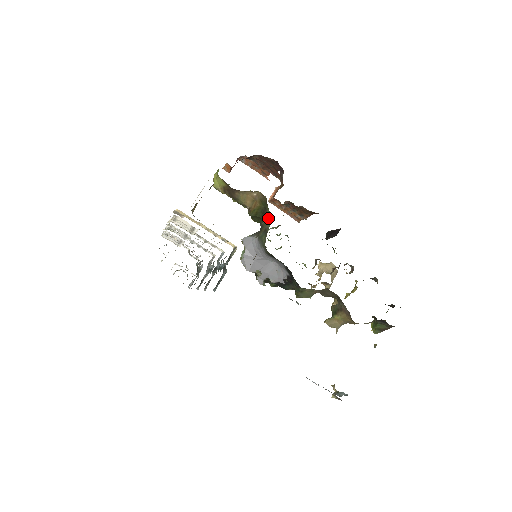
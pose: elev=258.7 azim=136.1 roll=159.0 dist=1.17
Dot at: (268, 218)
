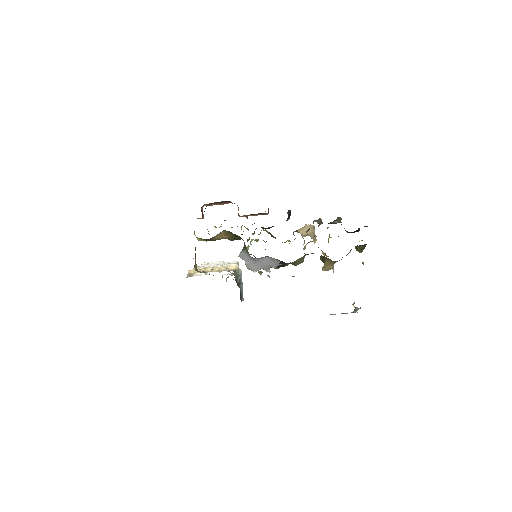
Dot at: occluded
